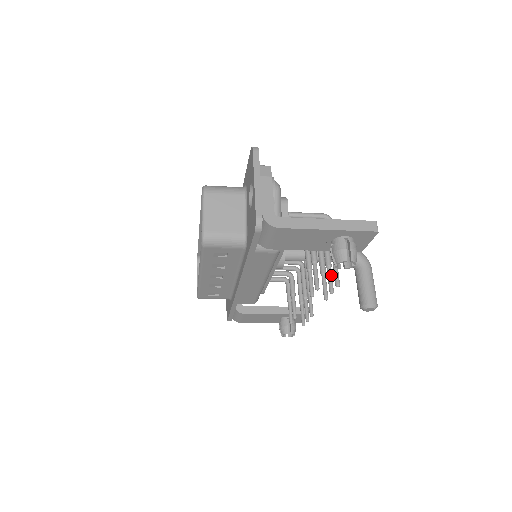
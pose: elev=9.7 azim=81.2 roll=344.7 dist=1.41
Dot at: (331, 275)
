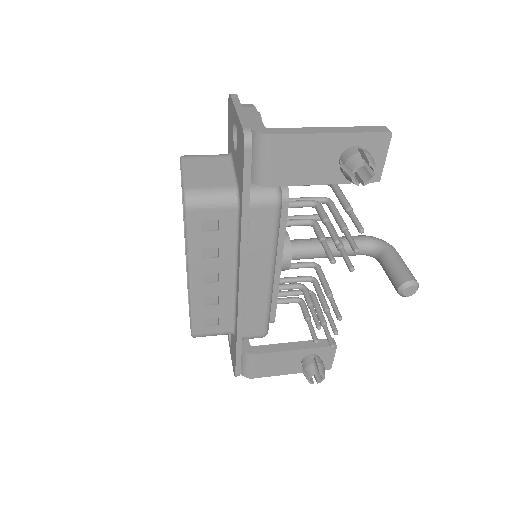
Dot at: (350, 235)
